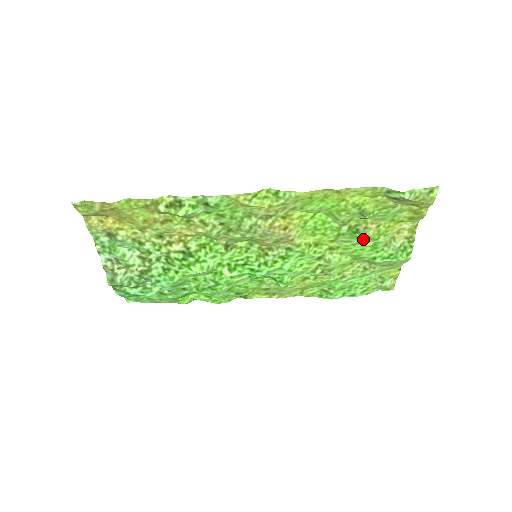
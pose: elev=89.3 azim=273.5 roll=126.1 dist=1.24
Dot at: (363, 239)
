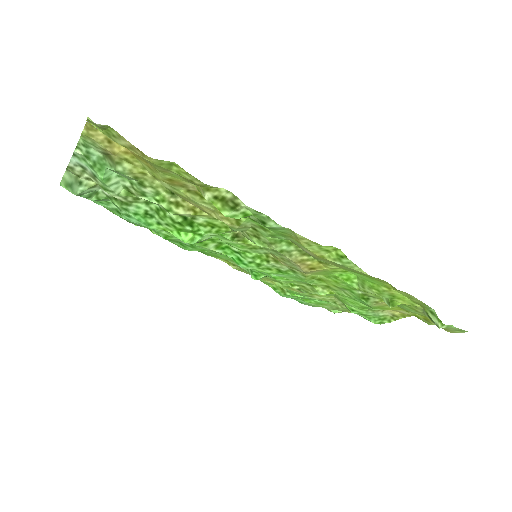
Dot at: (363, 303)
